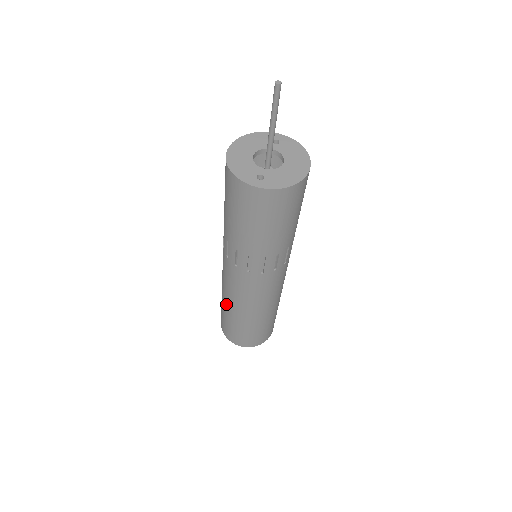
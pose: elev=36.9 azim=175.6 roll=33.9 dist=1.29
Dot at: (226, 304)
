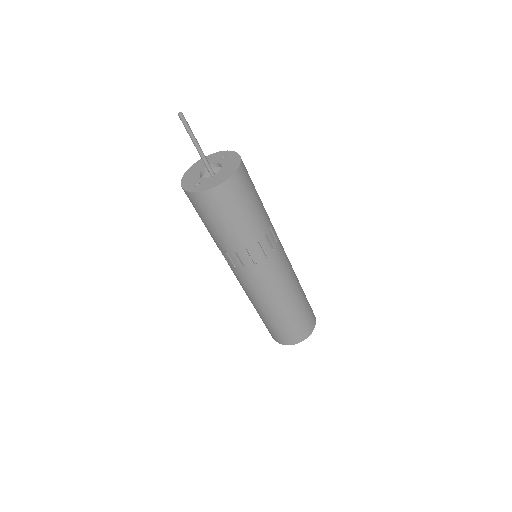
Dot at: occluded
